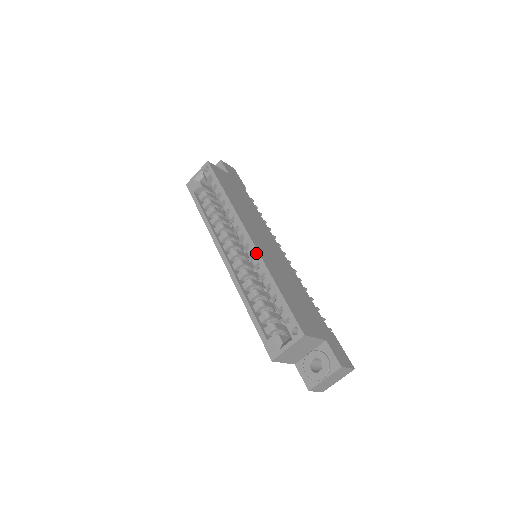
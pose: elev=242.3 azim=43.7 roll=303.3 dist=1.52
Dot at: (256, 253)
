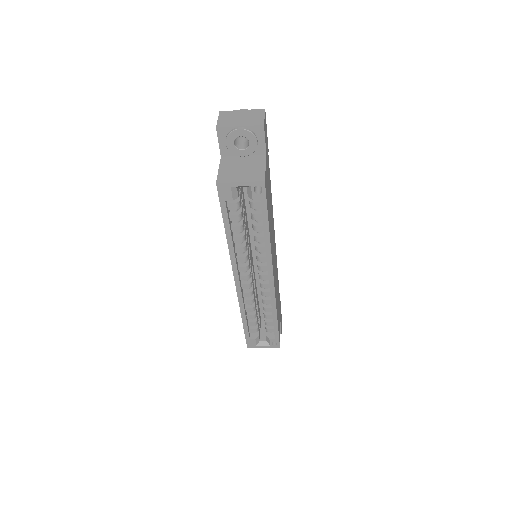
Dot at: (273, 296)
